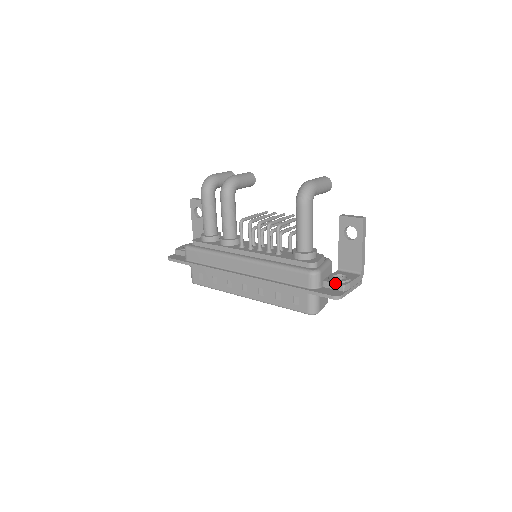
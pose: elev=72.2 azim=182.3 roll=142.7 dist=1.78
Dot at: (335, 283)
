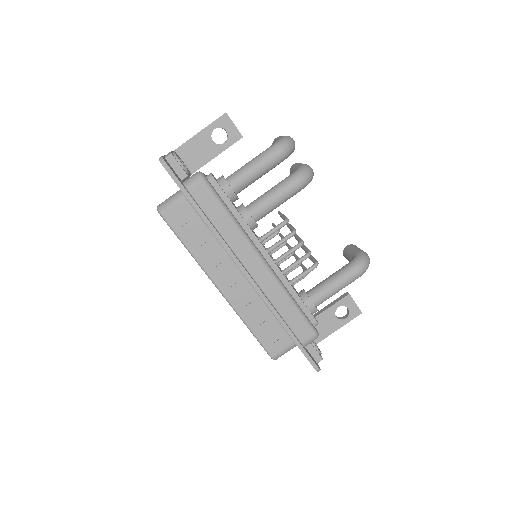
Dot at: (318, 352)
